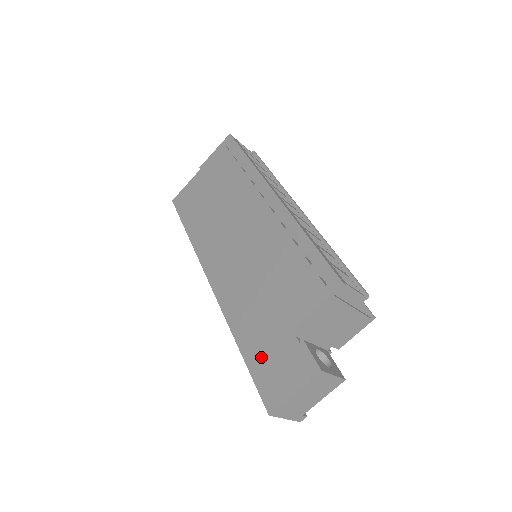
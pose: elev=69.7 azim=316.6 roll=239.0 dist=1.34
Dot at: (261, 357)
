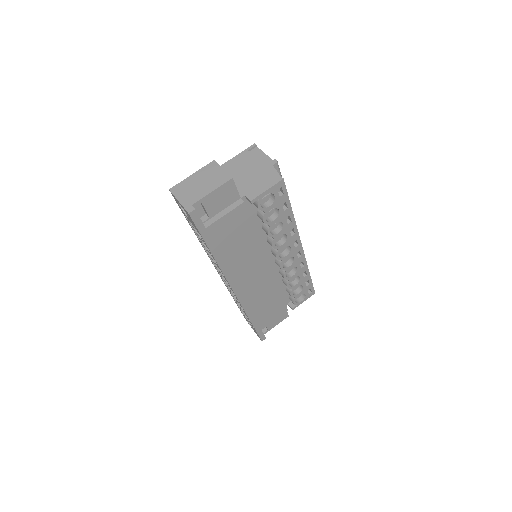
Dot at: occluded
